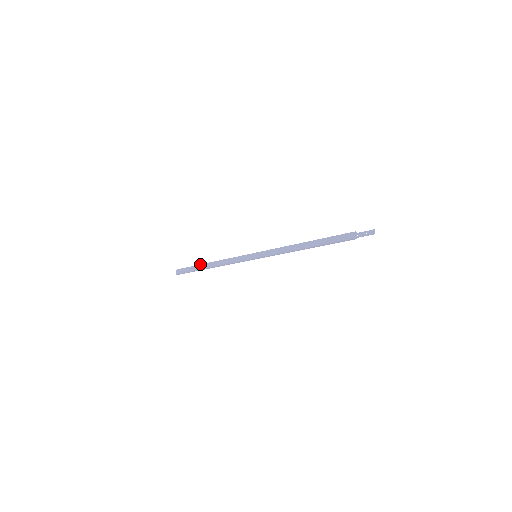
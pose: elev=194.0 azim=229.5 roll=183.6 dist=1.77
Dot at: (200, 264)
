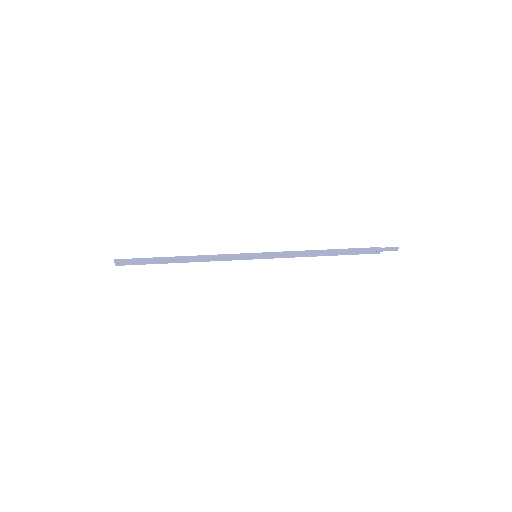
Dot at: (163, 259)
